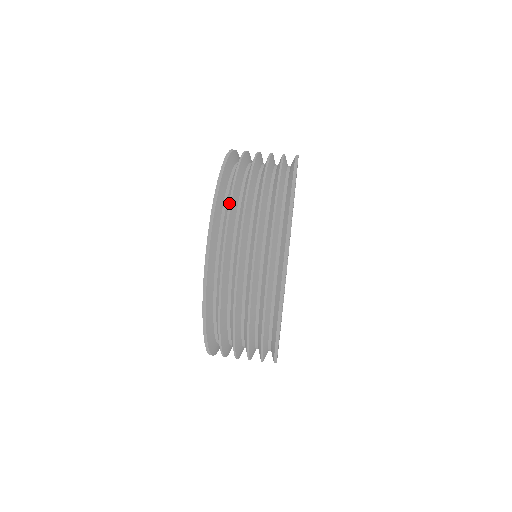
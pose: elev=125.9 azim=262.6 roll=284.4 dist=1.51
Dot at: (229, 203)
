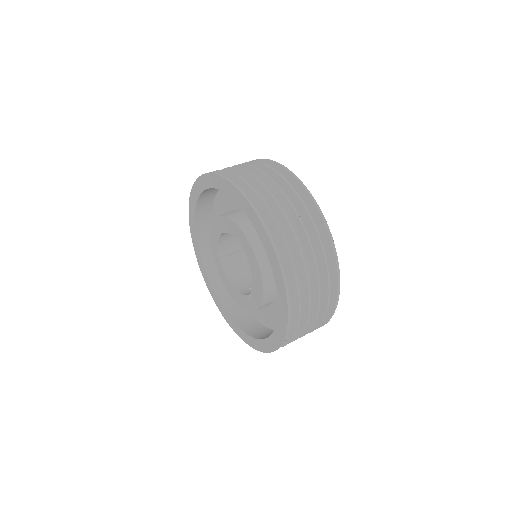
Dot at: (251, 187)
